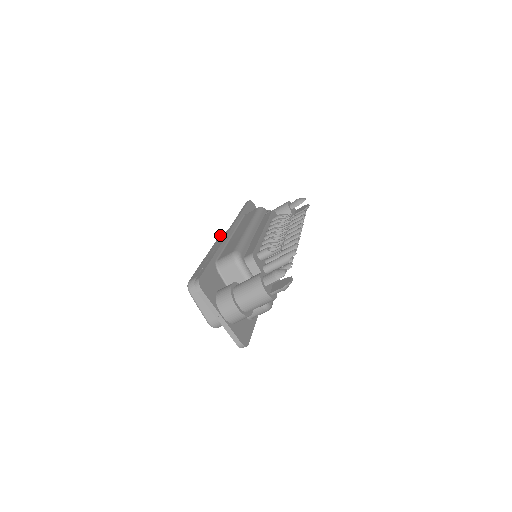
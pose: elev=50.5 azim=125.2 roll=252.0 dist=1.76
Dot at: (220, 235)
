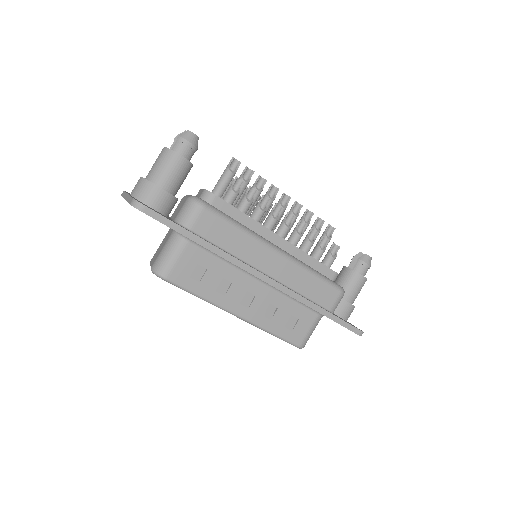
Dot at: occluded
